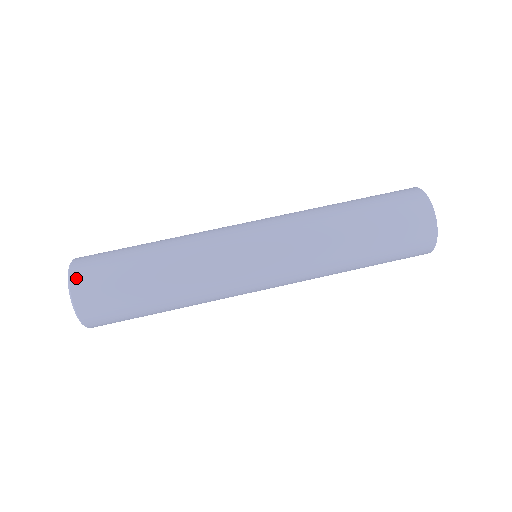
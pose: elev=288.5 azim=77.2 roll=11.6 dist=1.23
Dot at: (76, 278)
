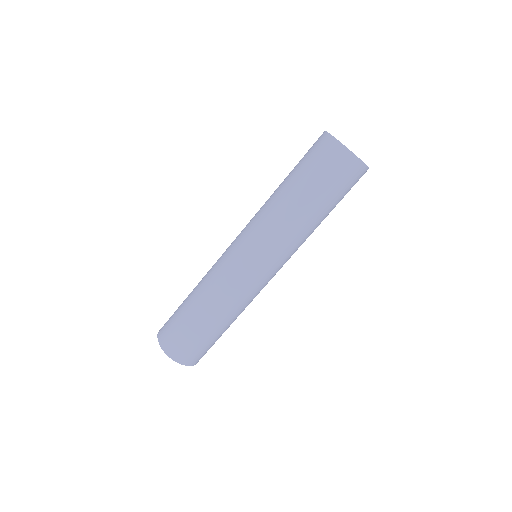
Dot at: (190, 363)
